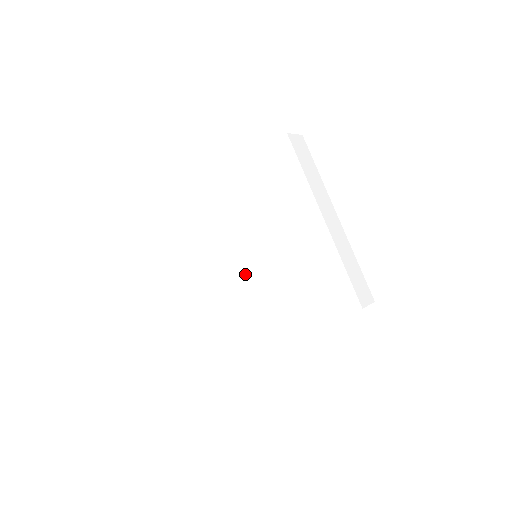
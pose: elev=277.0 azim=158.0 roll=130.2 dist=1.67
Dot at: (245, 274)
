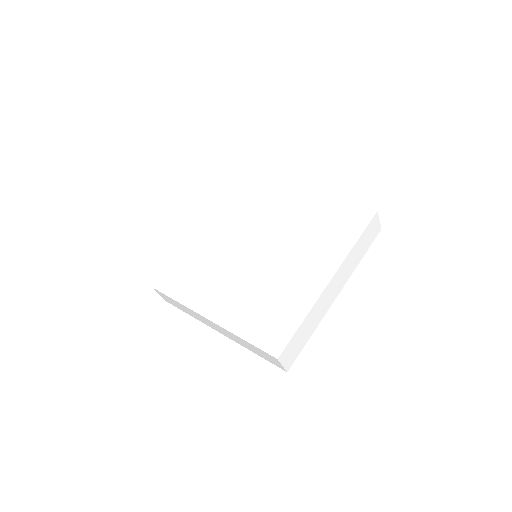
Dot at: (236, 254)
